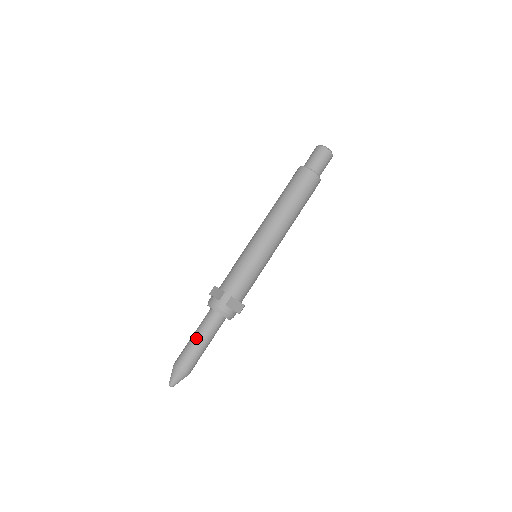
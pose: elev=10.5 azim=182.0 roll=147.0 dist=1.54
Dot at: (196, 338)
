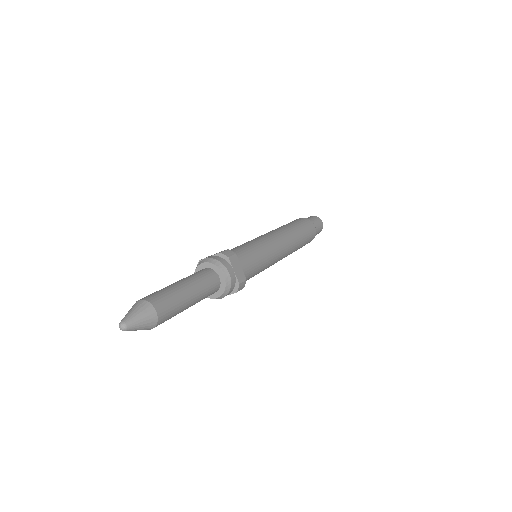
Dot at: (180, 281)
